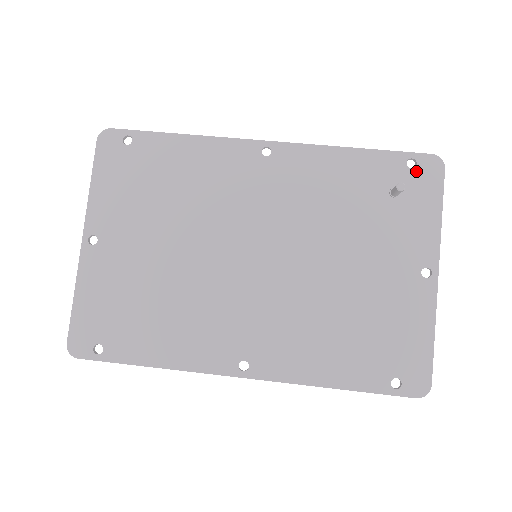
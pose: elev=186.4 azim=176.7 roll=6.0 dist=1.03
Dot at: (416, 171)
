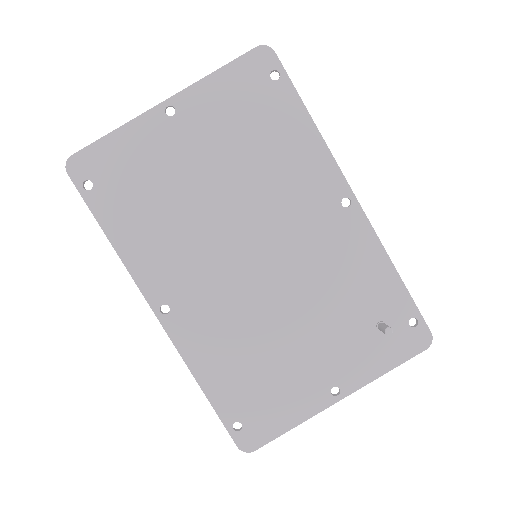
Dot at: (410, 330)
